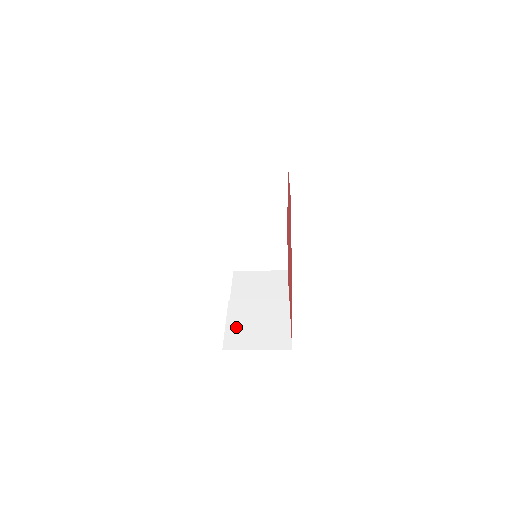
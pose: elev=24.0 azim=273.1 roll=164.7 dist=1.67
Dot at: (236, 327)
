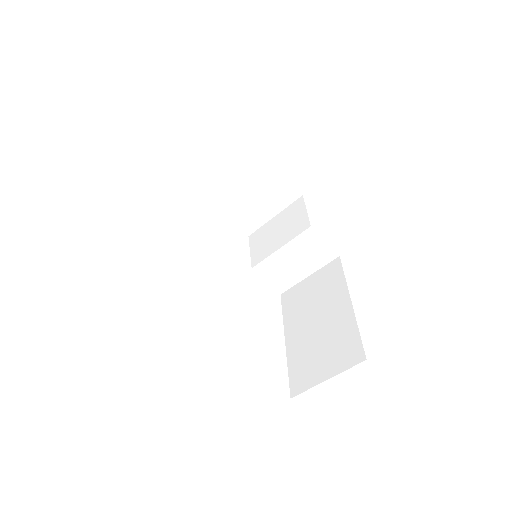
Dot at: occluded
